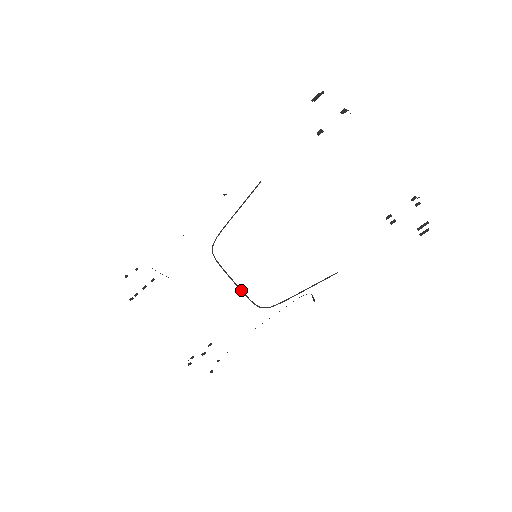
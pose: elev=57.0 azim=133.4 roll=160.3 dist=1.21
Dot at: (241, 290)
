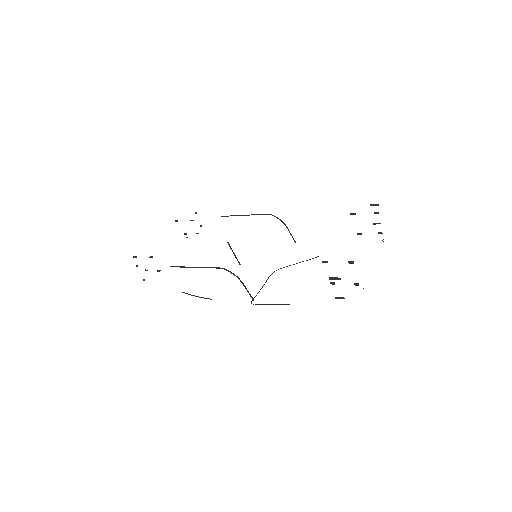
Dot at: occluded
